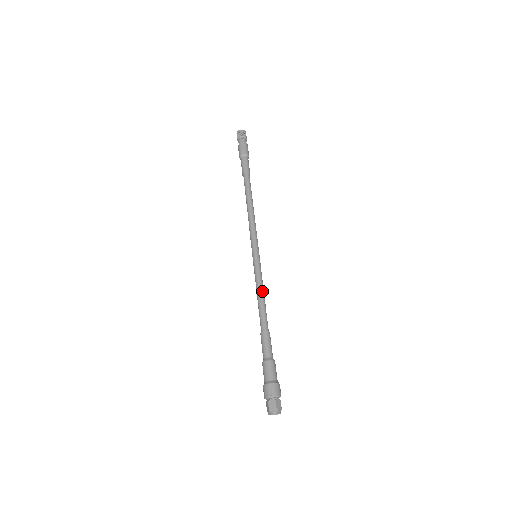
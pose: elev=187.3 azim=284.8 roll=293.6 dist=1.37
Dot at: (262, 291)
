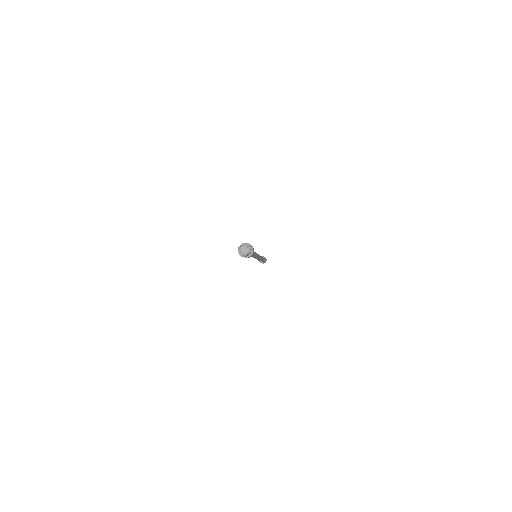
Dot at: occluded
